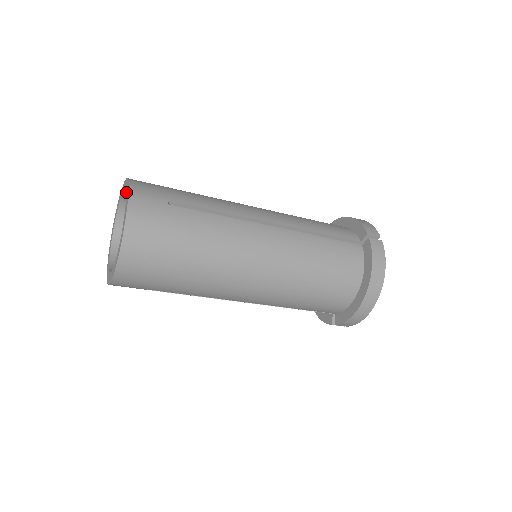
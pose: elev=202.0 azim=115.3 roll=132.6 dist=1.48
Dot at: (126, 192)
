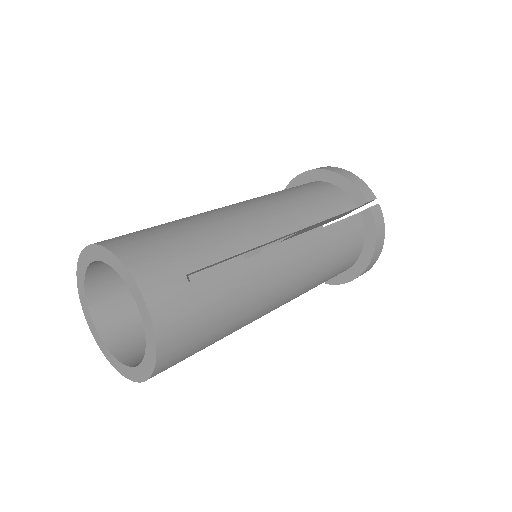
Dot at: (126, 282)
